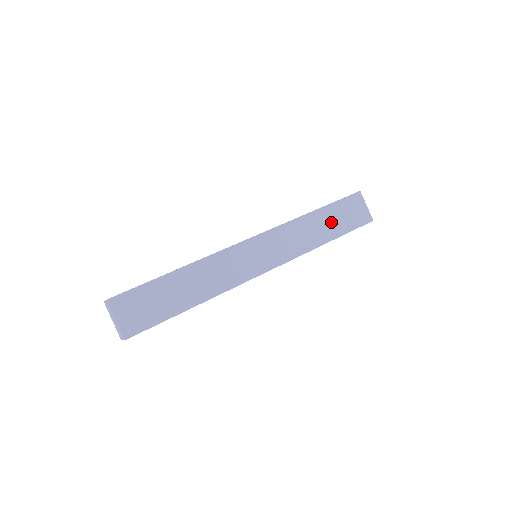
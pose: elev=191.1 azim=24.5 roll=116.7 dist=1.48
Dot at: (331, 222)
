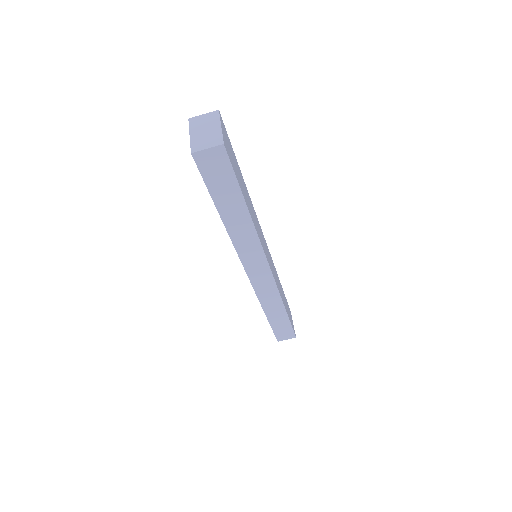
Dot at: (285, 301)
